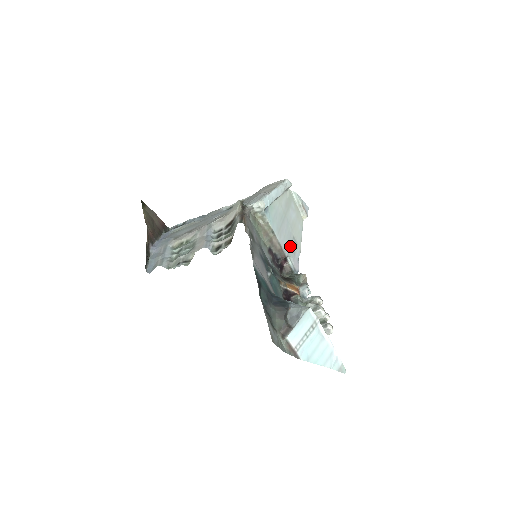
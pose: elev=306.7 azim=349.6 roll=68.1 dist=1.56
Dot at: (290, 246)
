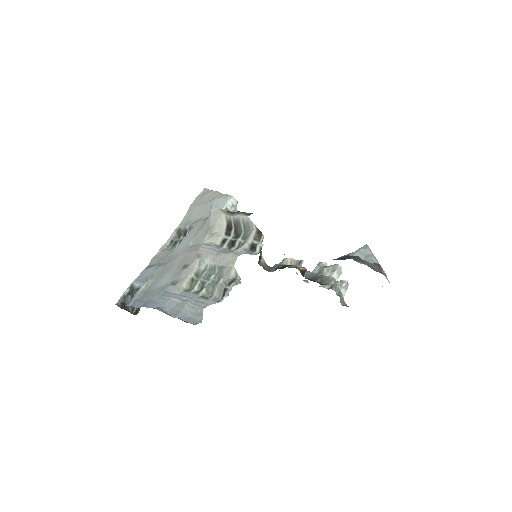
Dot at: occluded
